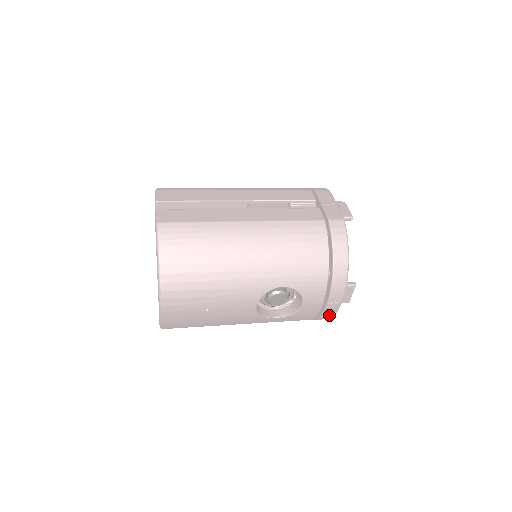
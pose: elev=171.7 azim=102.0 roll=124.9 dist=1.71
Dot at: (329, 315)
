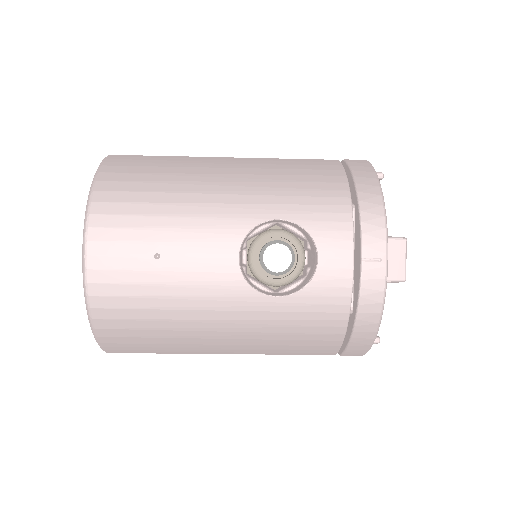
Dot at: (373, 300)
